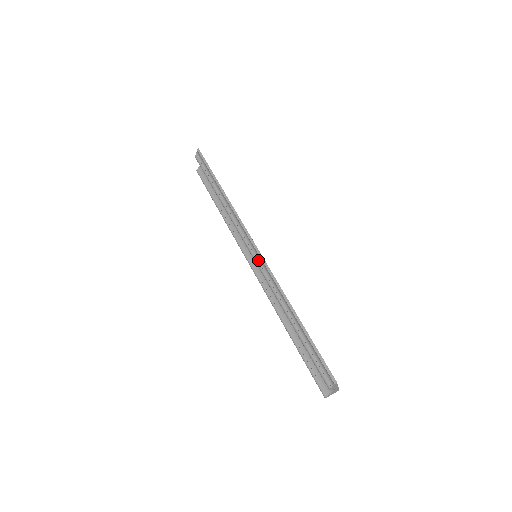
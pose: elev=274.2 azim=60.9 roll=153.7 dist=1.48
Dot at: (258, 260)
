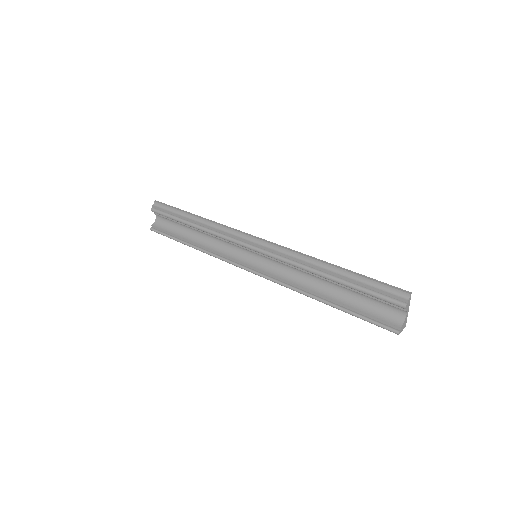
Dot at: (266, 247)
